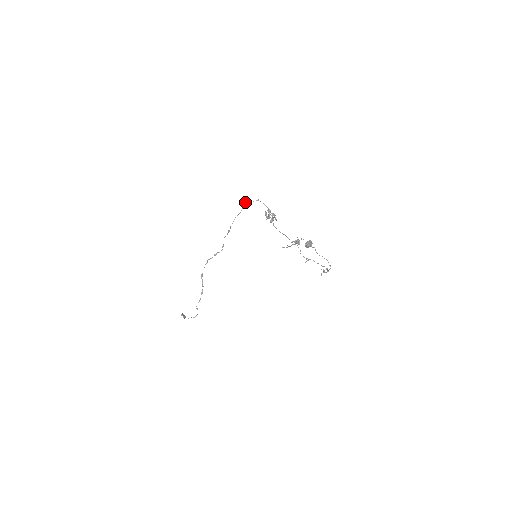
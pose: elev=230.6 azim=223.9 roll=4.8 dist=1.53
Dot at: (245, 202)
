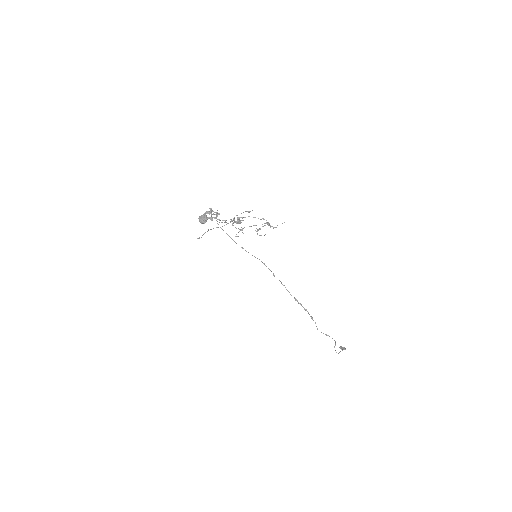
Dot at: occluded
